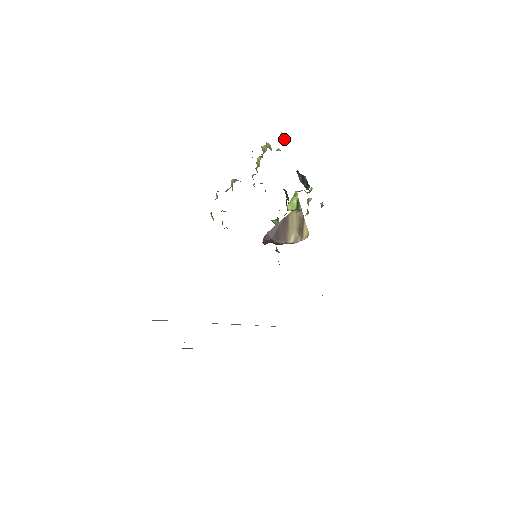
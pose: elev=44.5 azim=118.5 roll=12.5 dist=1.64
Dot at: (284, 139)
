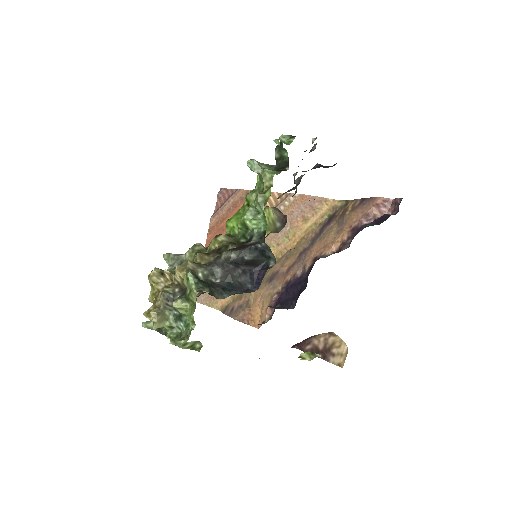
Dot at: (191, 346)
